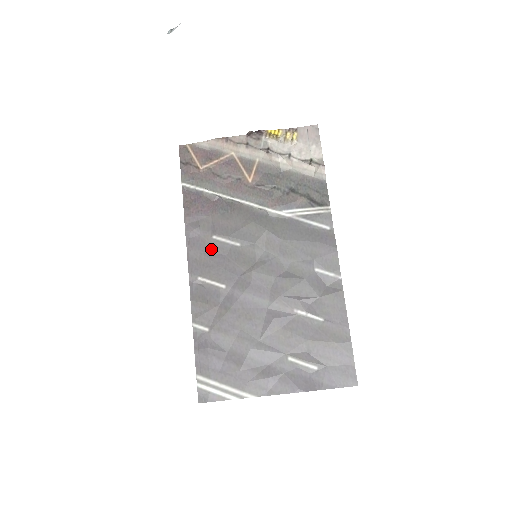
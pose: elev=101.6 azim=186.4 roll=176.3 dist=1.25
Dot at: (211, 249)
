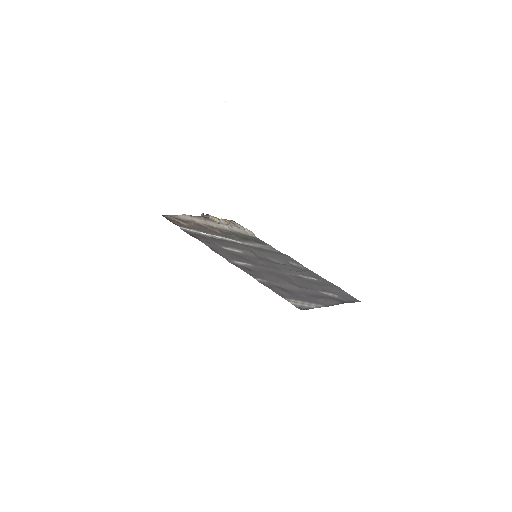
Dot at: (228, 252)
